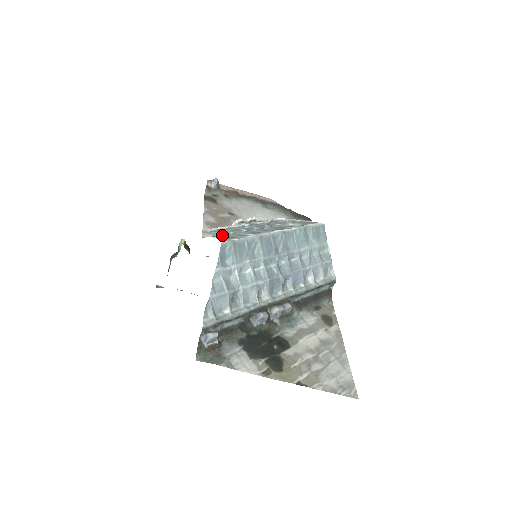
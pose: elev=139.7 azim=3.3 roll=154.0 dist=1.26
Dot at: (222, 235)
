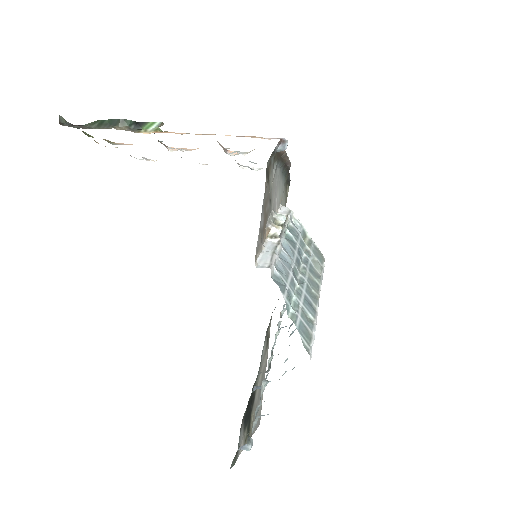
Dot at: (297, 318)
